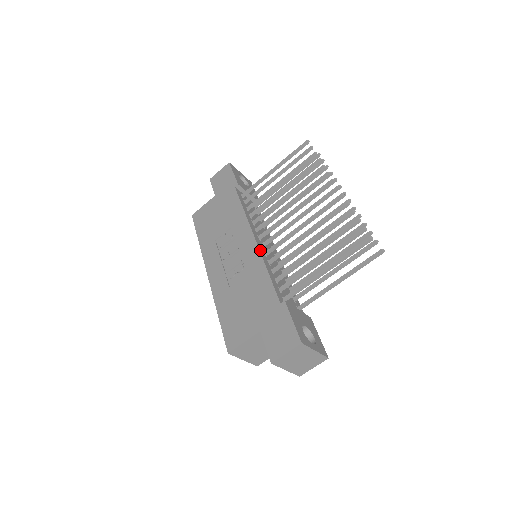
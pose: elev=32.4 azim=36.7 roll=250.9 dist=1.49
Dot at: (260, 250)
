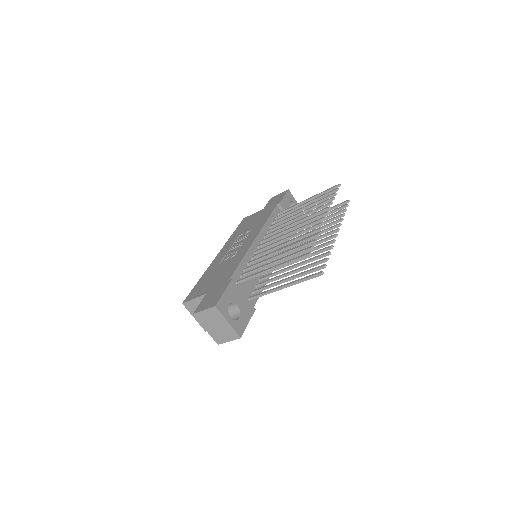
Dot at: (251, 246)
